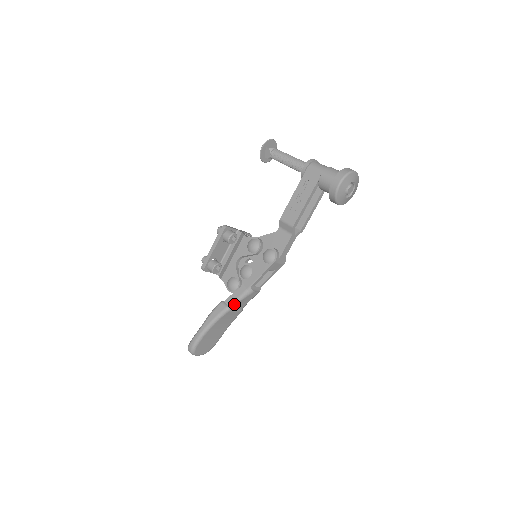
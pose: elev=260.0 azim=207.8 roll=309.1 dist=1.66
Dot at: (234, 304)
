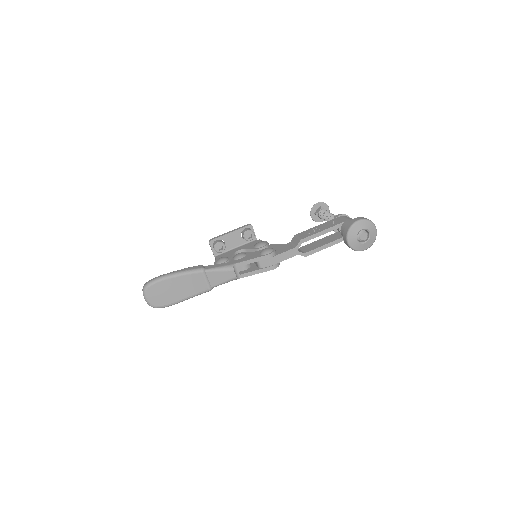
Dot at: (211, 270)
